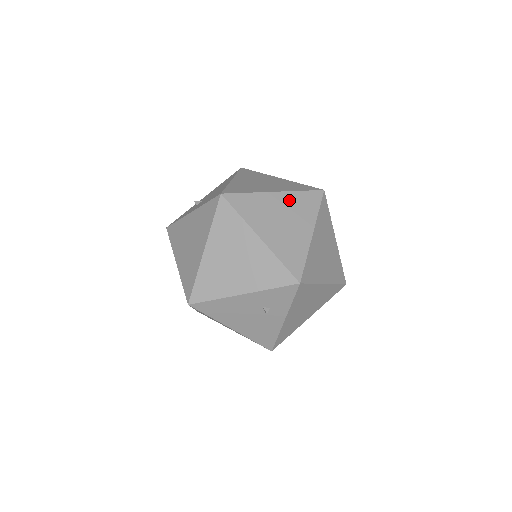
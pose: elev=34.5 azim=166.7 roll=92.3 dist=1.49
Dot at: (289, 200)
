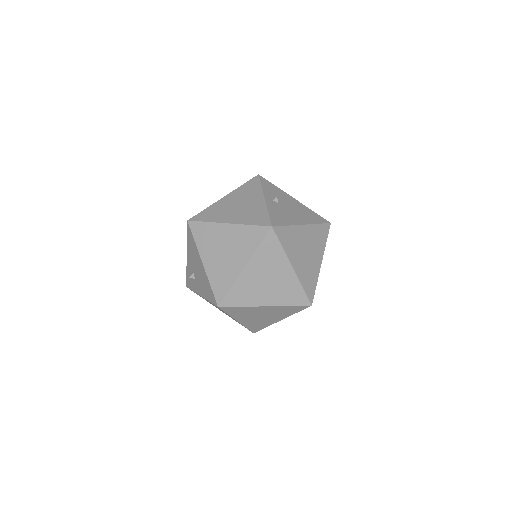
Dot at: (258, 263)
